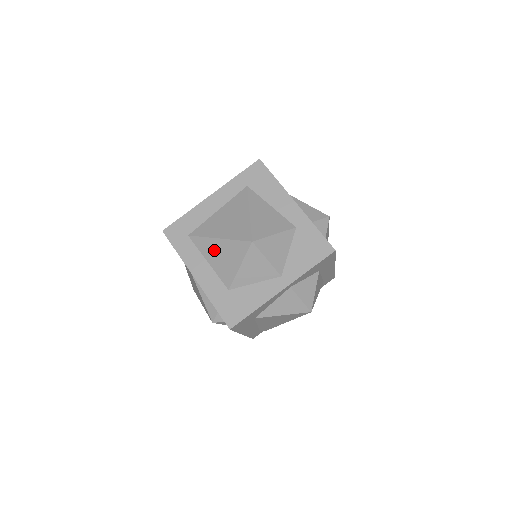
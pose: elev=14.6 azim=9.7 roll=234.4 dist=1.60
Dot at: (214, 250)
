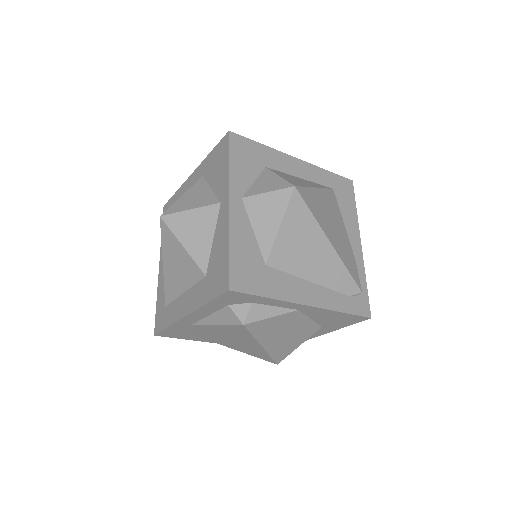
Dot at: (172, 276)
